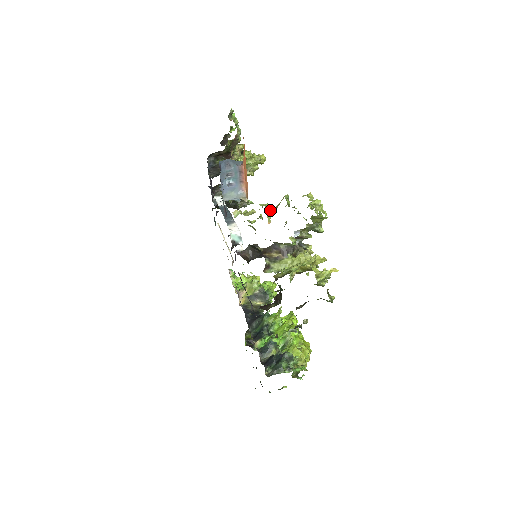
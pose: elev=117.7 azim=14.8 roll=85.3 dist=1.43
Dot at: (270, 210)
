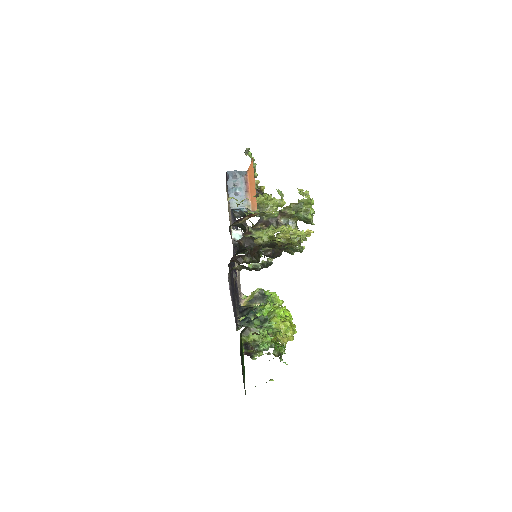
Dot at: (261, 196)
